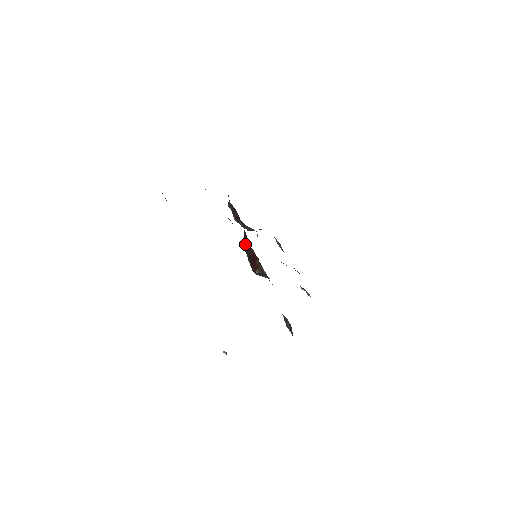
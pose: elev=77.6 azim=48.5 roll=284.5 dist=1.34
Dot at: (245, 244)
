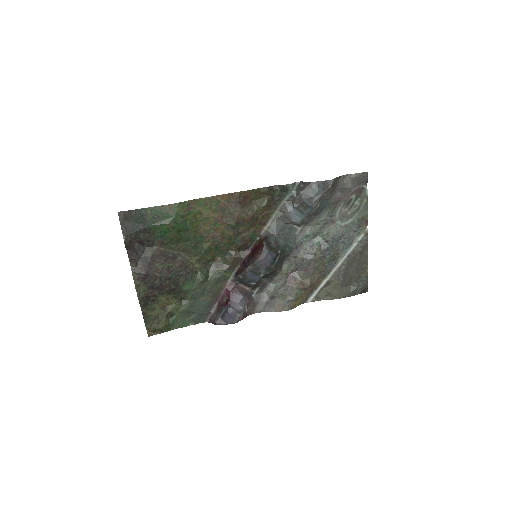
Dot at: (243, 269)
